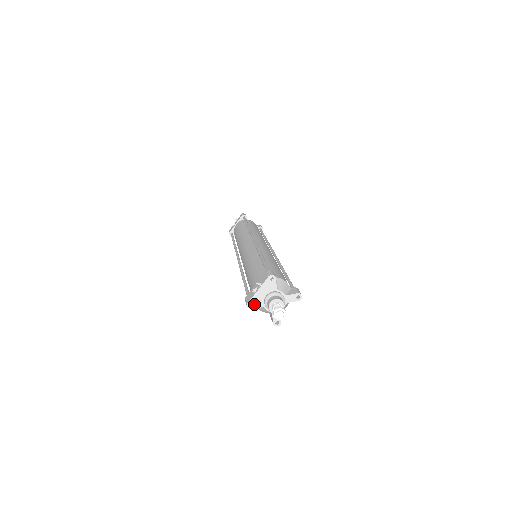
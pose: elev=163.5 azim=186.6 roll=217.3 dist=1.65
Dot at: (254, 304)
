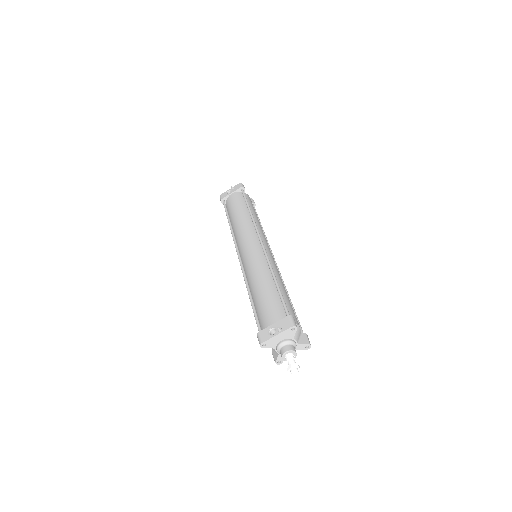
Dot at: (267, 345)
